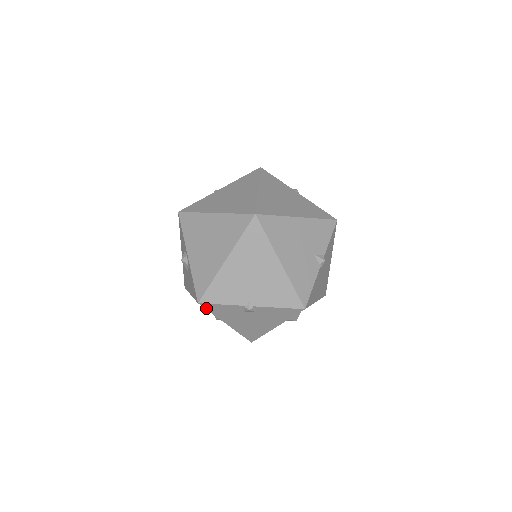
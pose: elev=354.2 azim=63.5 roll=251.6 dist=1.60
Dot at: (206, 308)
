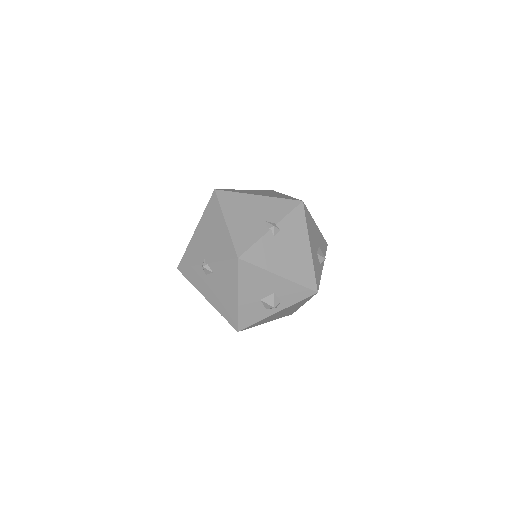
Dot at: (184, 275)
